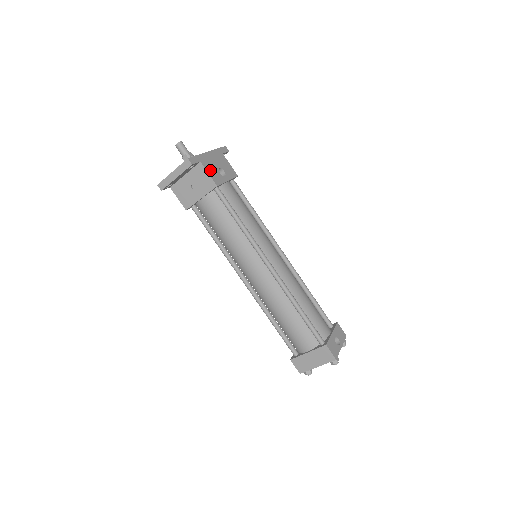
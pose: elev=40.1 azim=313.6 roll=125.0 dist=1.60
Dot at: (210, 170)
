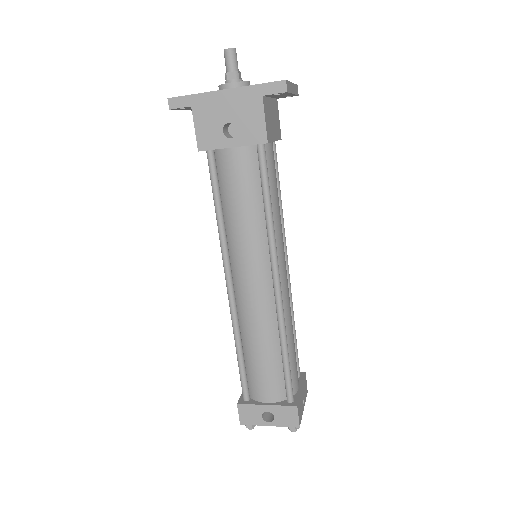
Dot at: (203, 123)
